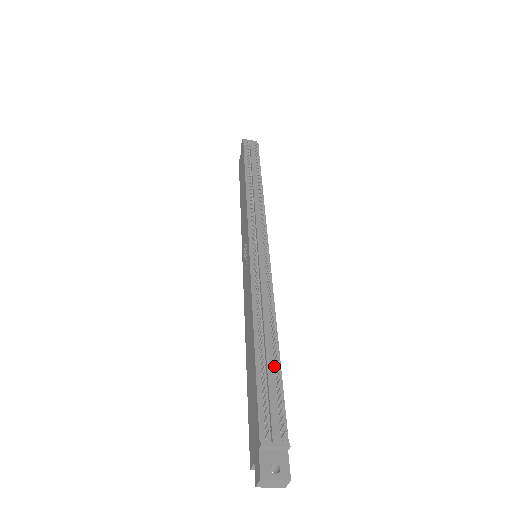
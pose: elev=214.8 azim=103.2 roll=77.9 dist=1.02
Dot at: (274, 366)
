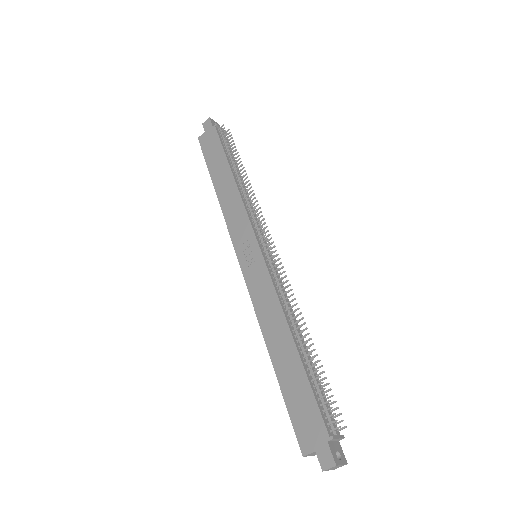
Dot at: (312, 369)
